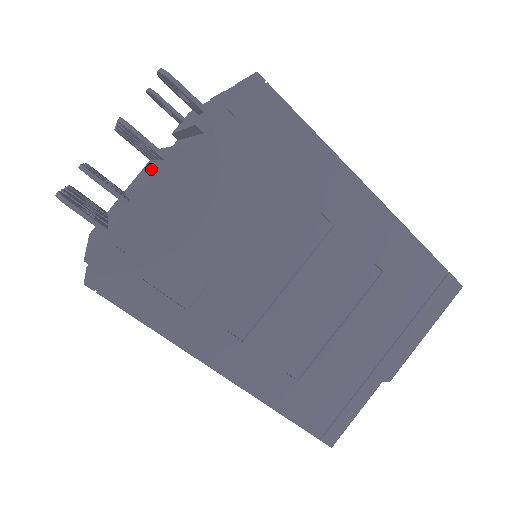
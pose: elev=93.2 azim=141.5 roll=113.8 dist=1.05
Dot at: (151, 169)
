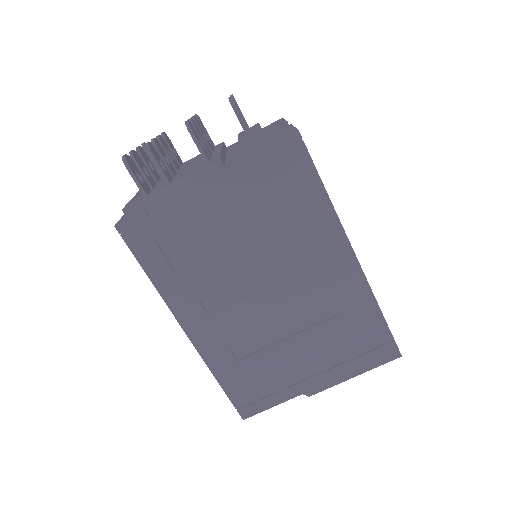
Dot at: (201, 161)
